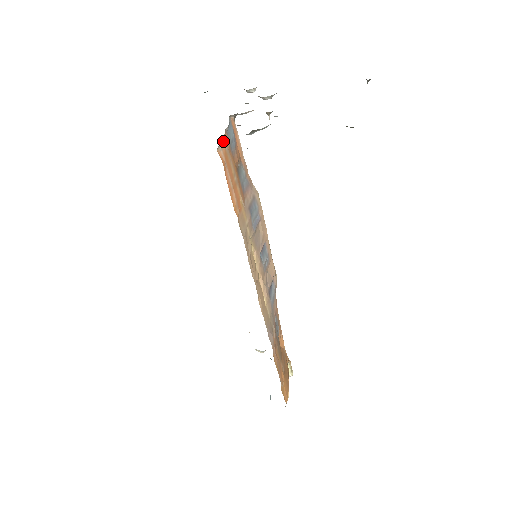
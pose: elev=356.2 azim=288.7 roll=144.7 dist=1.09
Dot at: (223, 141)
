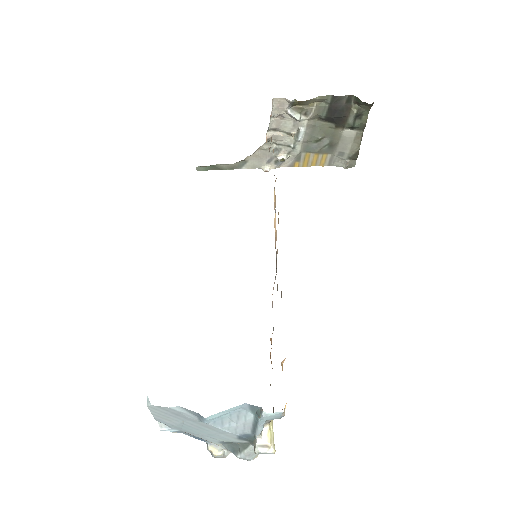
Dot at: (271, 112)
